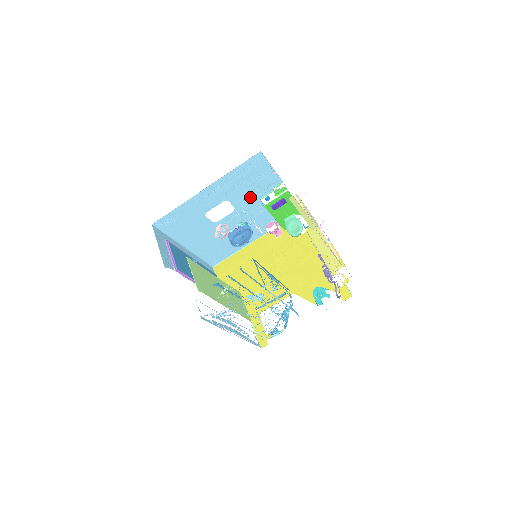
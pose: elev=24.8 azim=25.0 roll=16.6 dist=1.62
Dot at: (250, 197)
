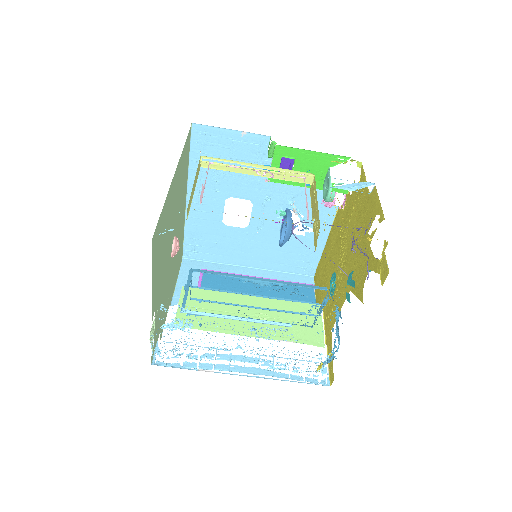
Dot at: (252, 178)
